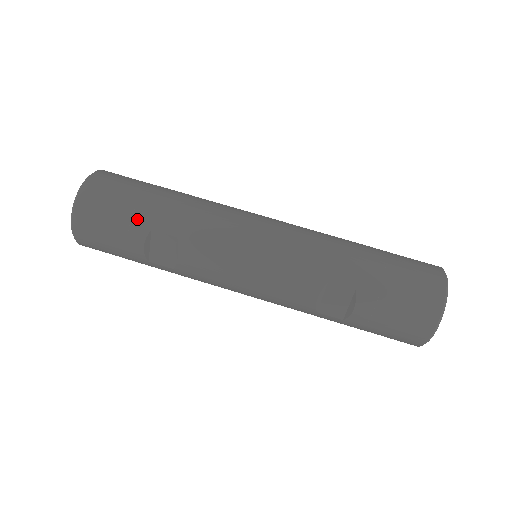
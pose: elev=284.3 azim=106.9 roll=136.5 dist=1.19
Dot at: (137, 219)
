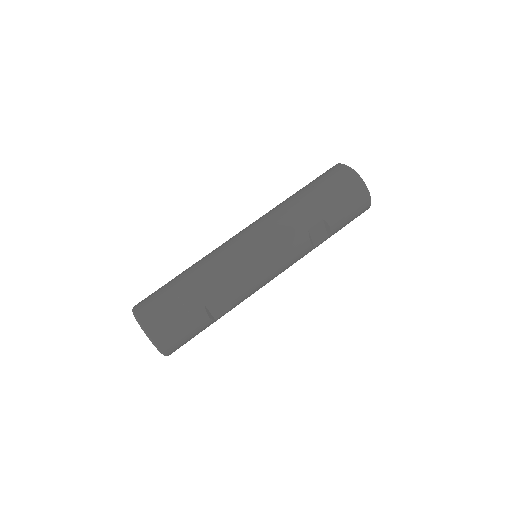
Dot at: (192, 309)
